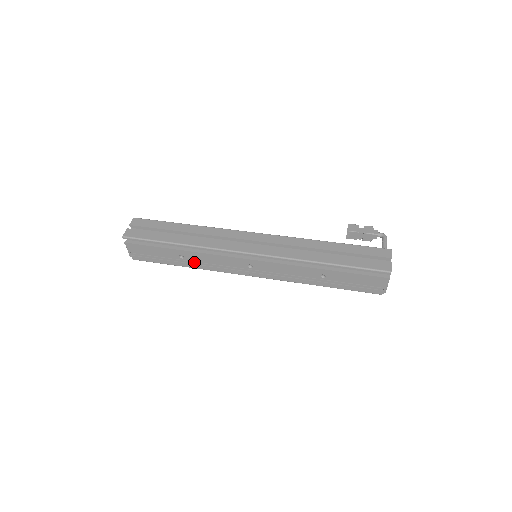
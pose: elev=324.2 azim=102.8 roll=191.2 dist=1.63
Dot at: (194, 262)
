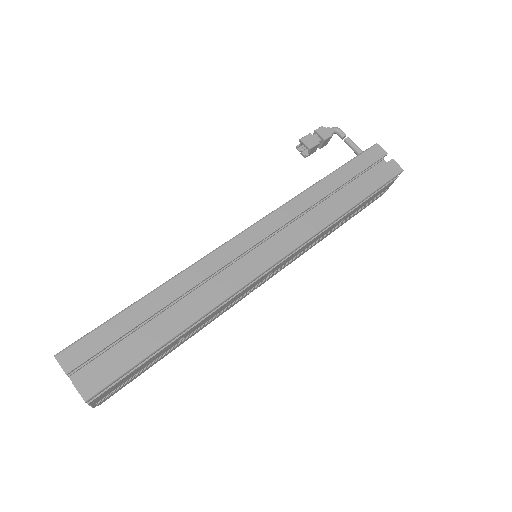
Dot at: (197, 330)
